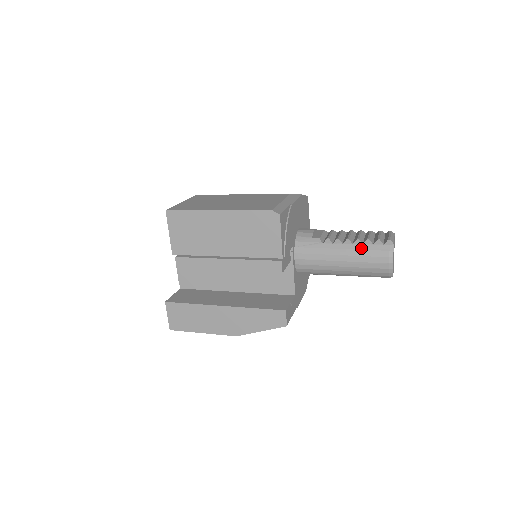
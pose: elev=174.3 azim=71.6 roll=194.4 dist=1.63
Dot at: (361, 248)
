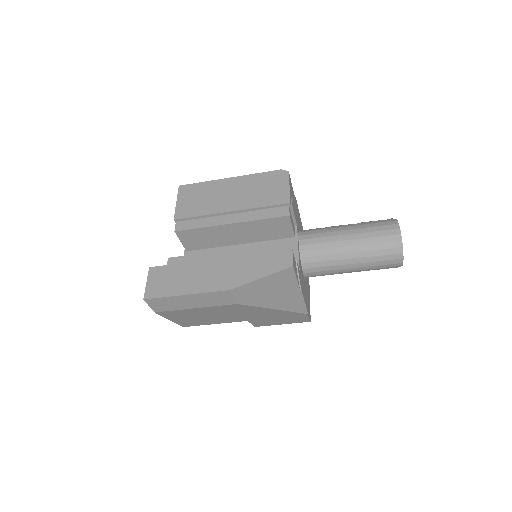
Dot at: (366, 223)
